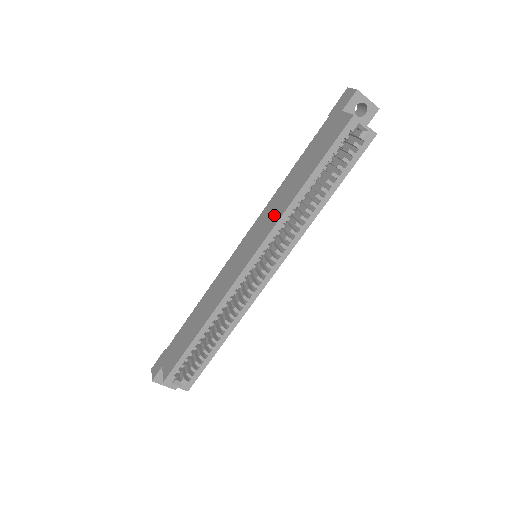
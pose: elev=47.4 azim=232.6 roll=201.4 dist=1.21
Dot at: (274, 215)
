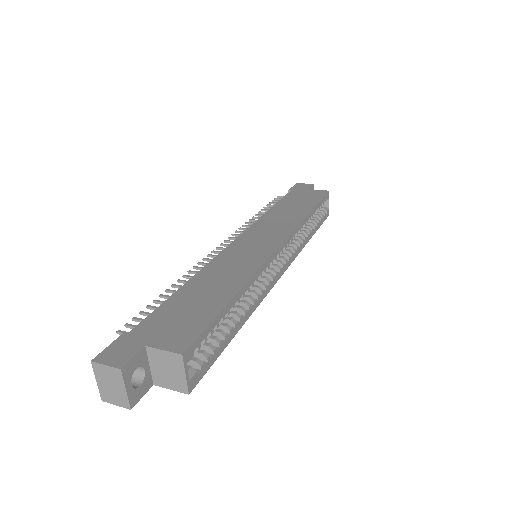
Dot at: (284, 224)
